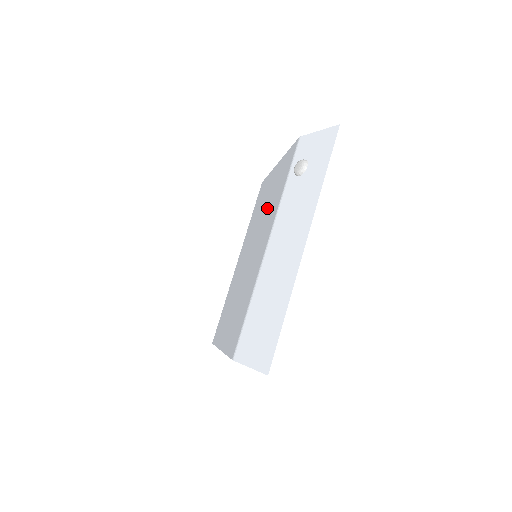
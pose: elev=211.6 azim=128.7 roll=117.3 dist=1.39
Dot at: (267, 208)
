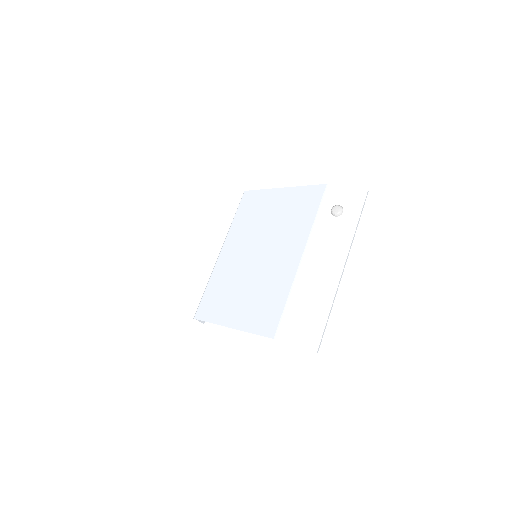
Dot at: (281, 224)
